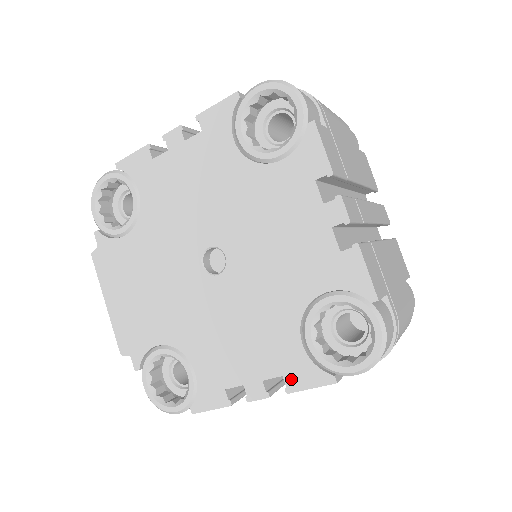
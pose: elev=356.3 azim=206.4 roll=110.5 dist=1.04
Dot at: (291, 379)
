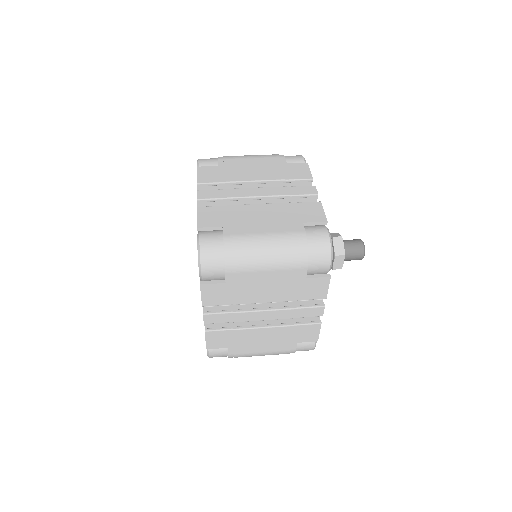
Dot at: occluded
